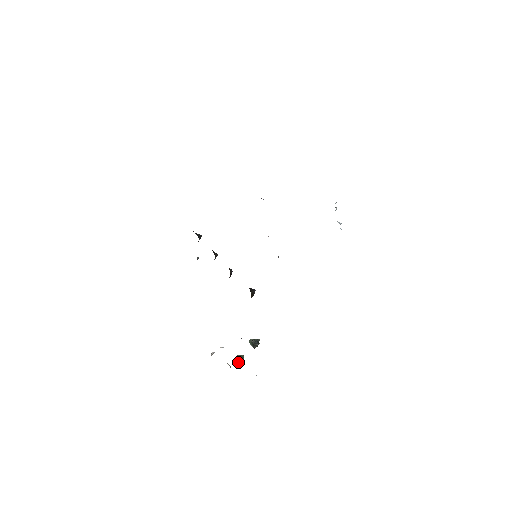
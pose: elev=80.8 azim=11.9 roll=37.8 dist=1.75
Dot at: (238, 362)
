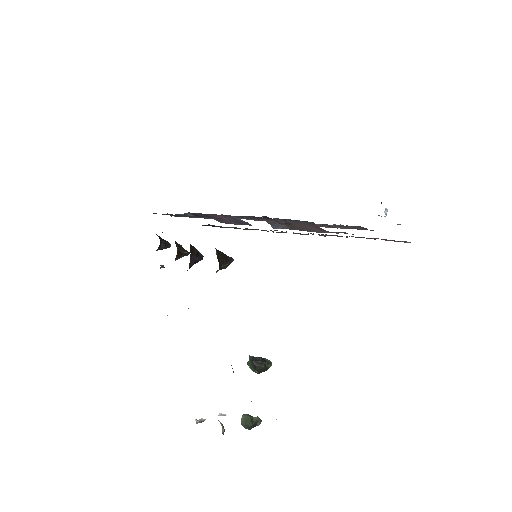
Dot at: (245, 425)
